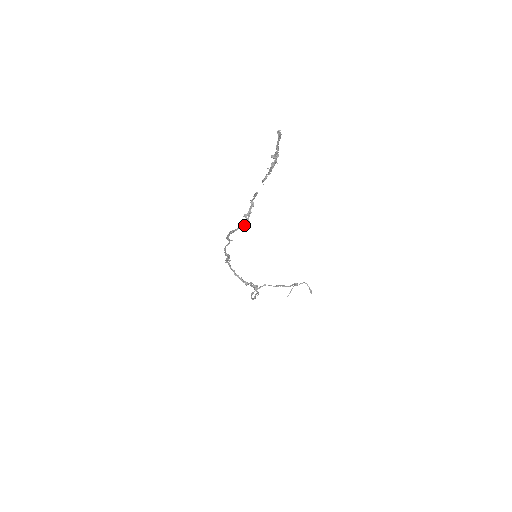
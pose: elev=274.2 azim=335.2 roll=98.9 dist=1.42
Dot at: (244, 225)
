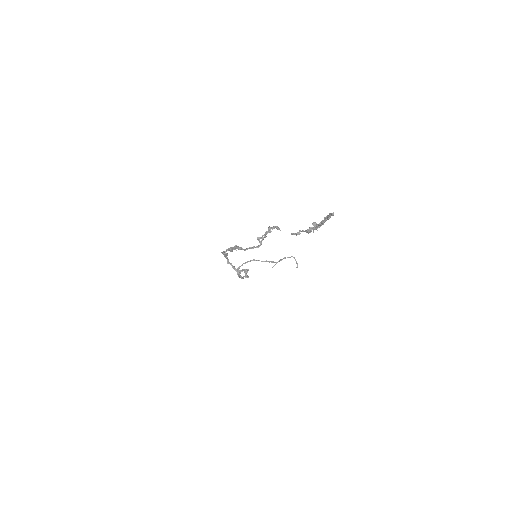
Dot at: (255, 247)
